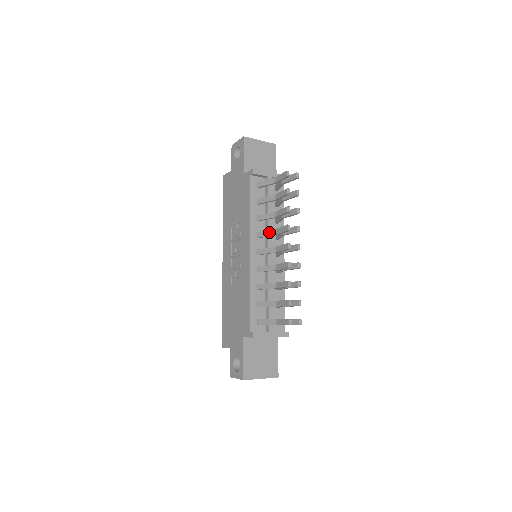
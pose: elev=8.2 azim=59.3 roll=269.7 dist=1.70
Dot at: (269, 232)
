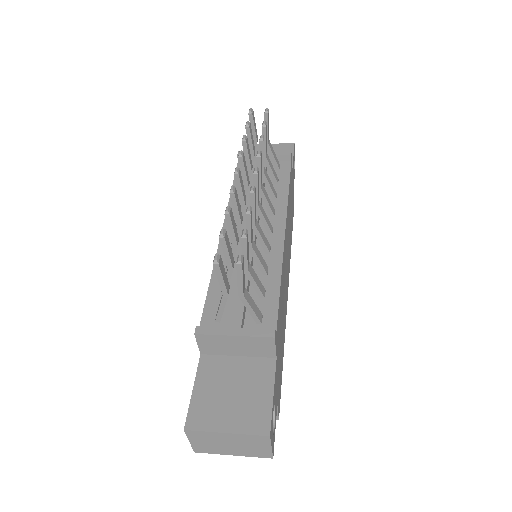
Dot at: occluded
